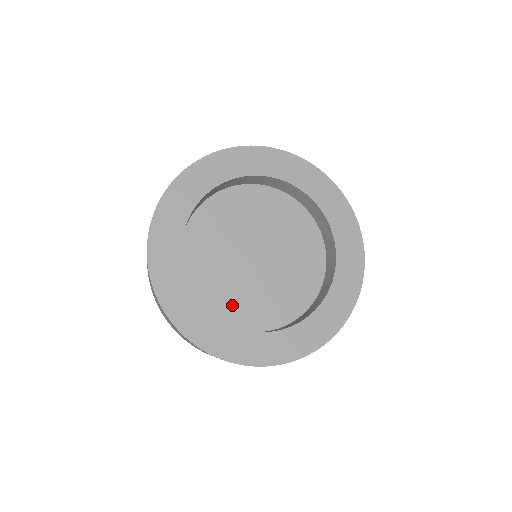
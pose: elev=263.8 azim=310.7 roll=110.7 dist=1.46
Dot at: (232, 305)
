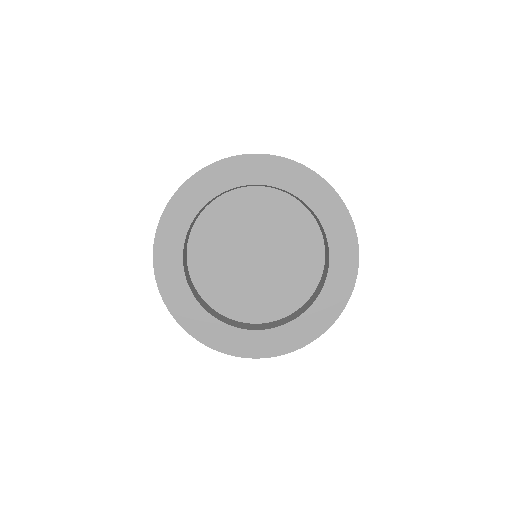
Dot at: (268, 304)
